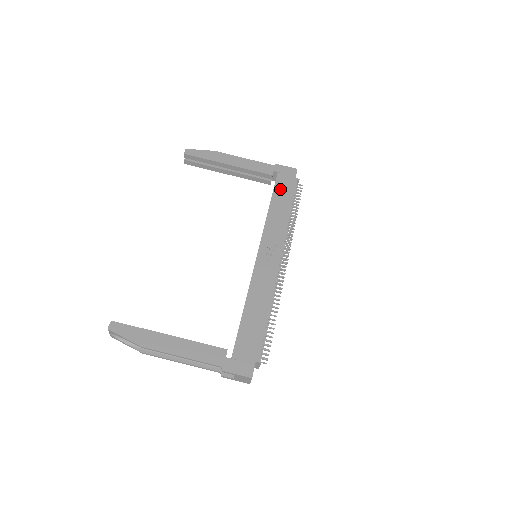
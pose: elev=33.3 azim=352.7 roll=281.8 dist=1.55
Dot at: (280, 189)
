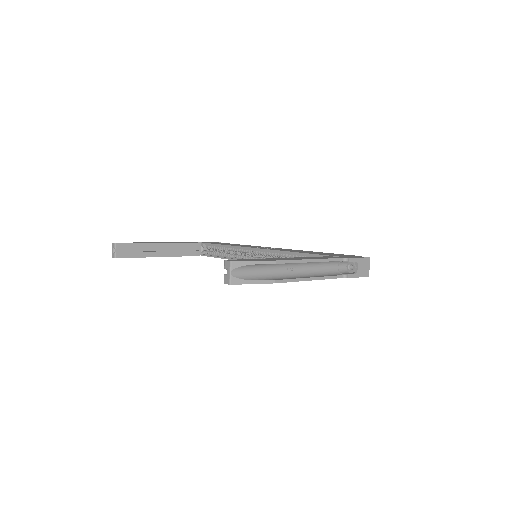
Dot at: (216, 243)
